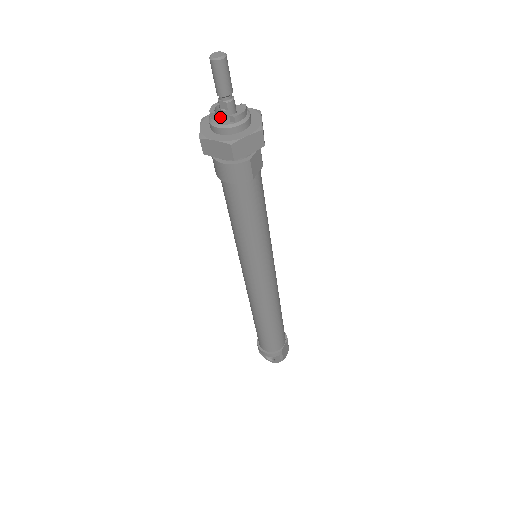
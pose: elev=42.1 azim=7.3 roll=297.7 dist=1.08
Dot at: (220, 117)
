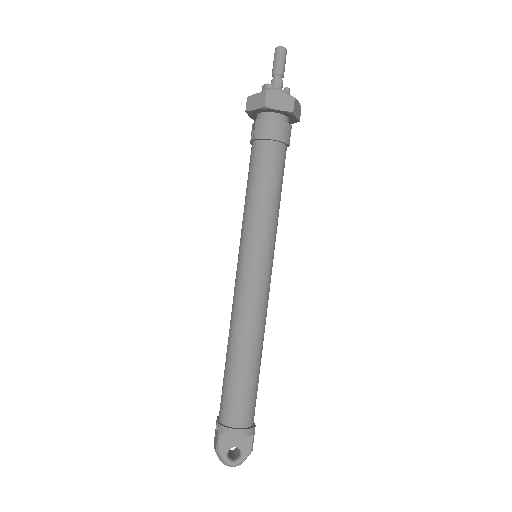
Dot at: occluded
